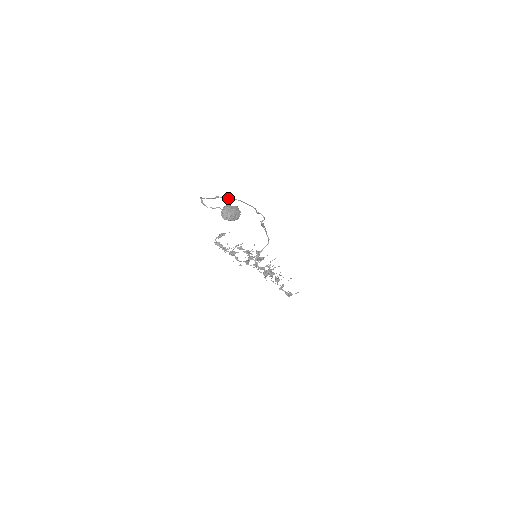
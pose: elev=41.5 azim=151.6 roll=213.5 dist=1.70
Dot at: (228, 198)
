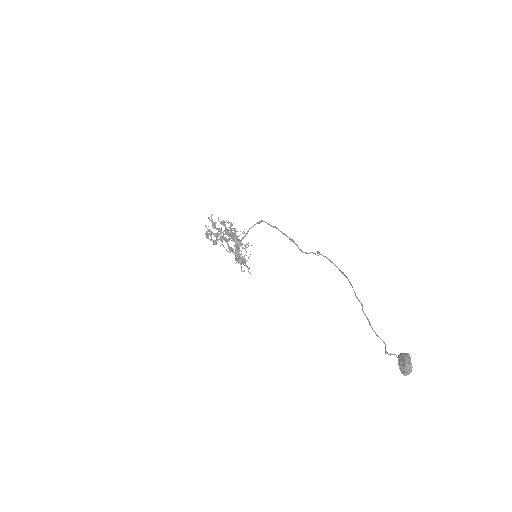
Dot at: occluded
